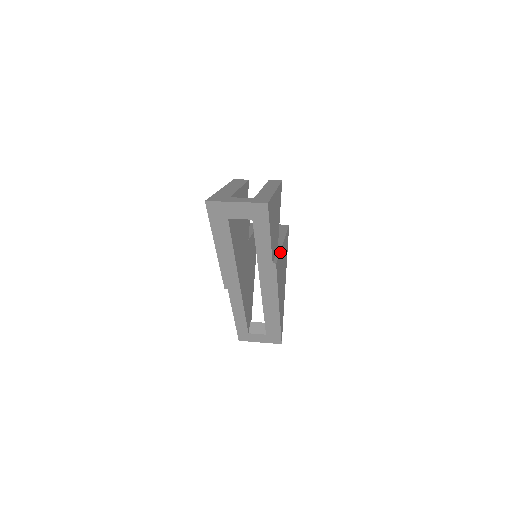
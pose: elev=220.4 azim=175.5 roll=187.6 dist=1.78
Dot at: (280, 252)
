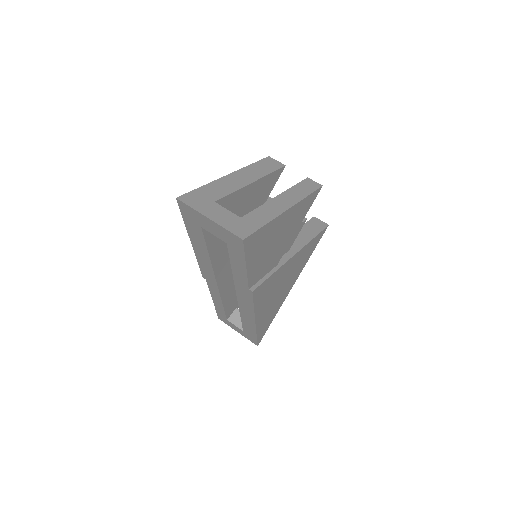
Dot at: (277, 270)
